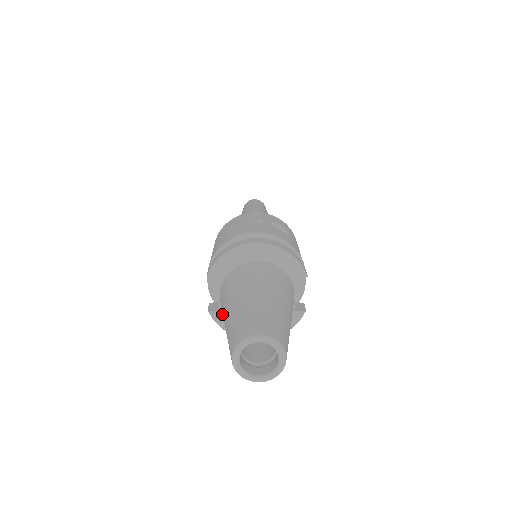
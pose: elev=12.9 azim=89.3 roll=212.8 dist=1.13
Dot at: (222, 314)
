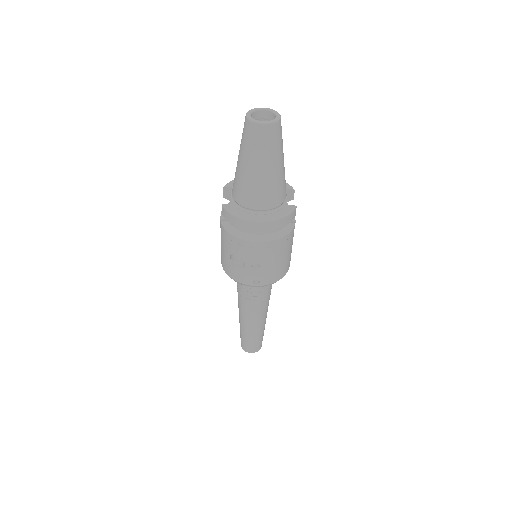
Dot at: (232, 205)
